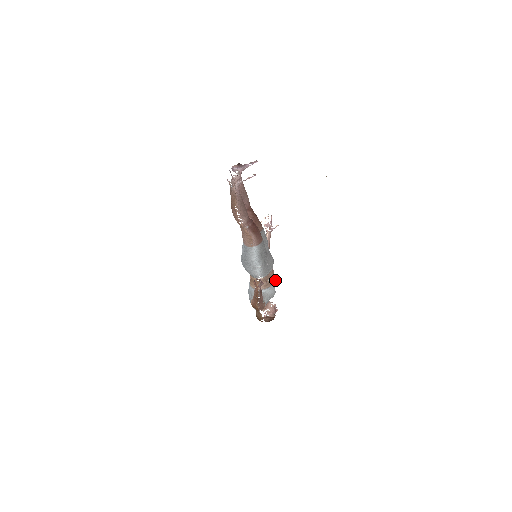
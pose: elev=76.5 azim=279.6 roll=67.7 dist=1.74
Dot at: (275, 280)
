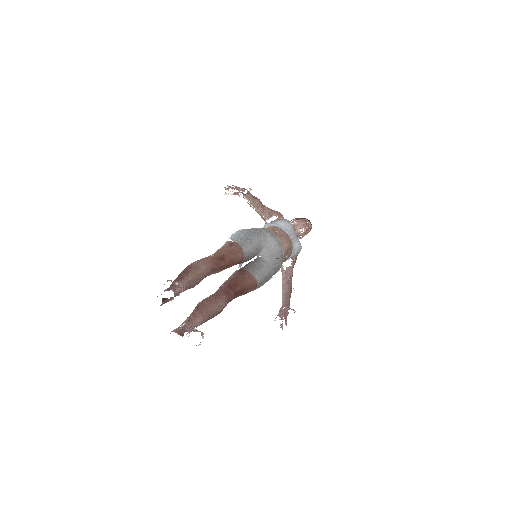
Dot at: (291, 229)
